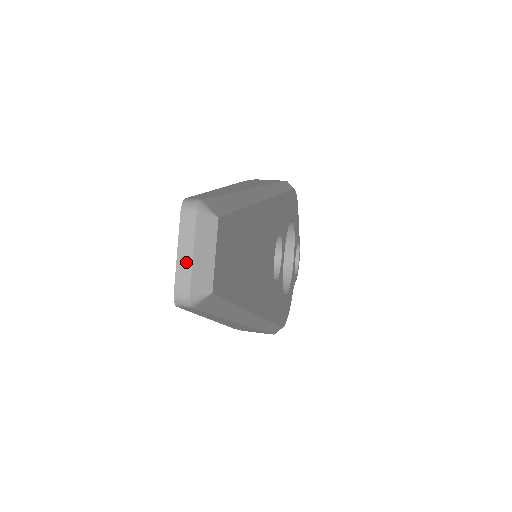
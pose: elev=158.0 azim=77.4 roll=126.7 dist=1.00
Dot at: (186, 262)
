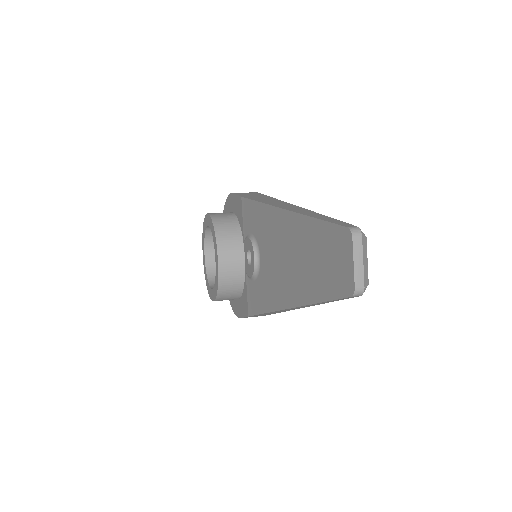
Dot at: (360, 268)
